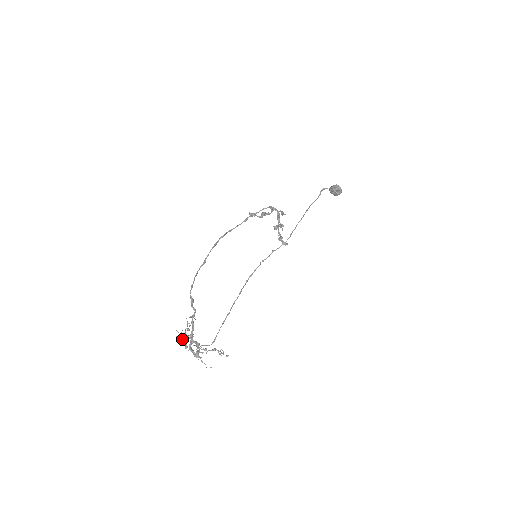
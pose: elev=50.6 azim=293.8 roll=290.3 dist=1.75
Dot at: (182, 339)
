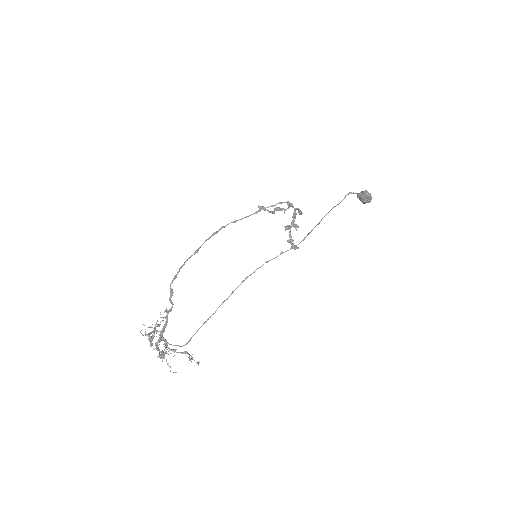
Dot at: (148, 335)
